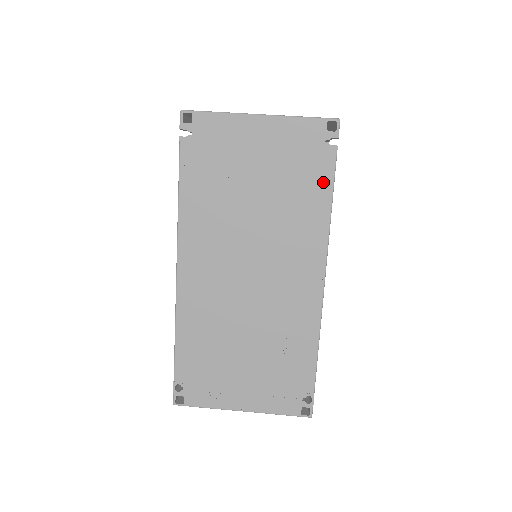
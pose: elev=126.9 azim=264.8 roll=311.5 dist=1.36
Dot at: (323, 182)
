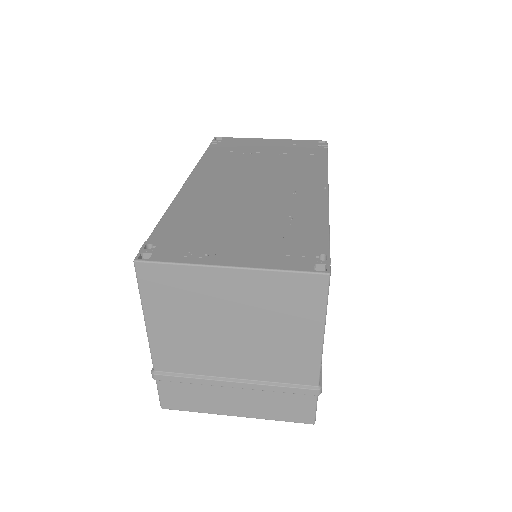
Dot at: (319, 156)
